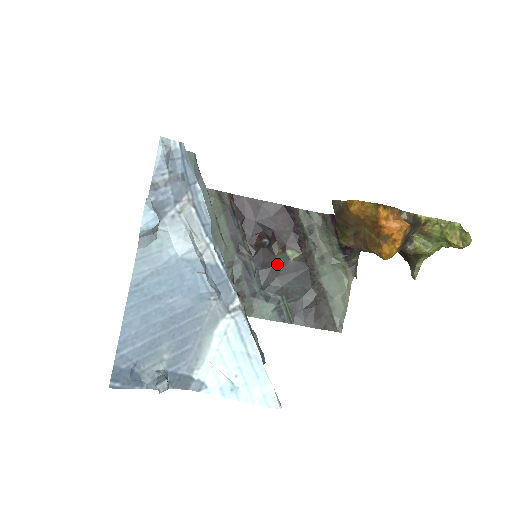
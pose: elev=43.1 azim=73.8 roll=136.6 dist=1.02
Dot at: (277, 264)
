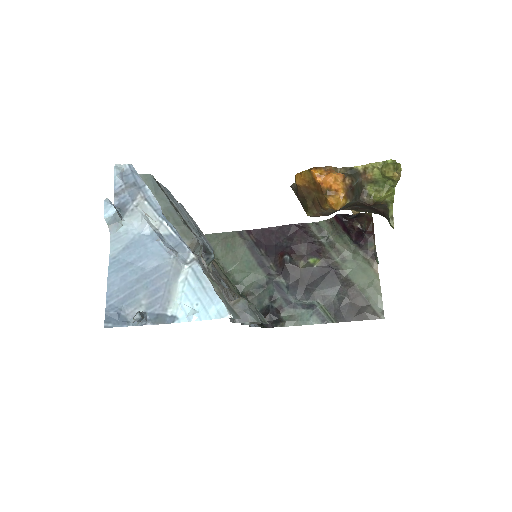
Dot at: (303, 274)
